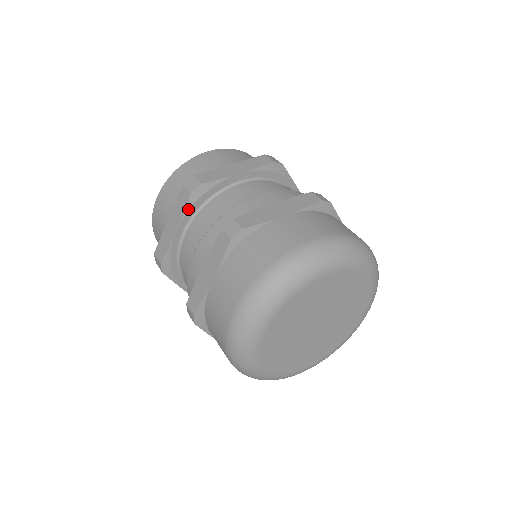
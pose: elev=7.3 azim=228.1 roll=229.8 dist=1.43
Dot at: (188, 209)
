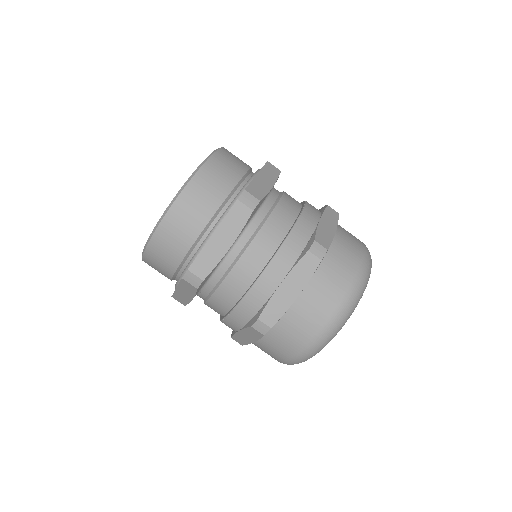
Dot at: occluded
